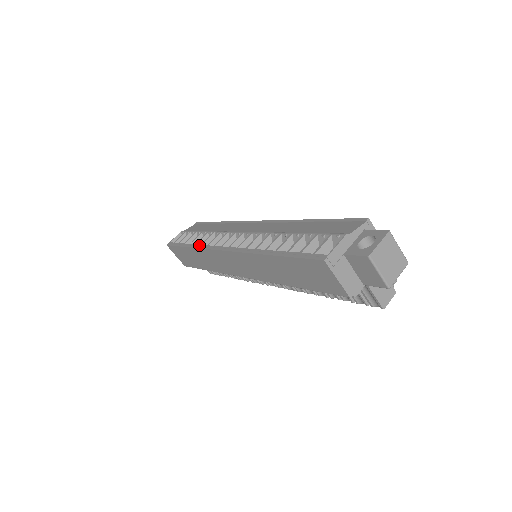
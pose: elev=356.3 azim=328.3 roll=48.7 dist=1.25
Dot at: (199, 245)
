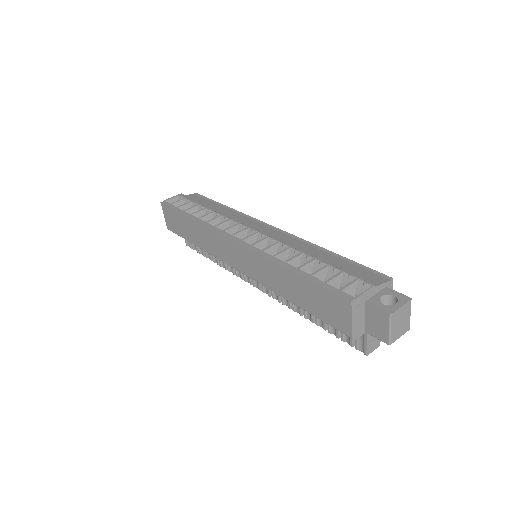
Dot at: (204, 221)
